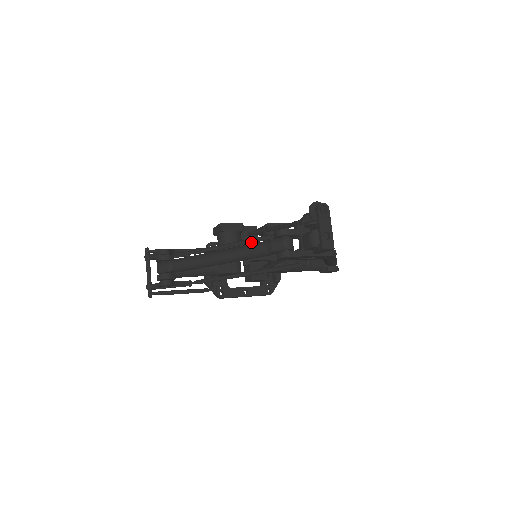
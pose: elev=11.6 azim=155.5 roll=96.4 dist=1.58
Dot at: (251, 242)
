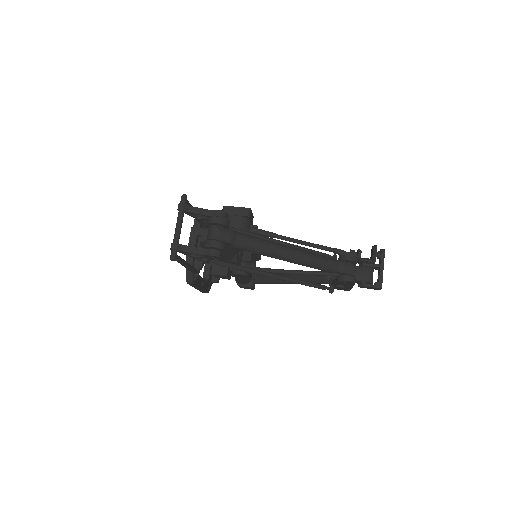
Dot at: occluded
